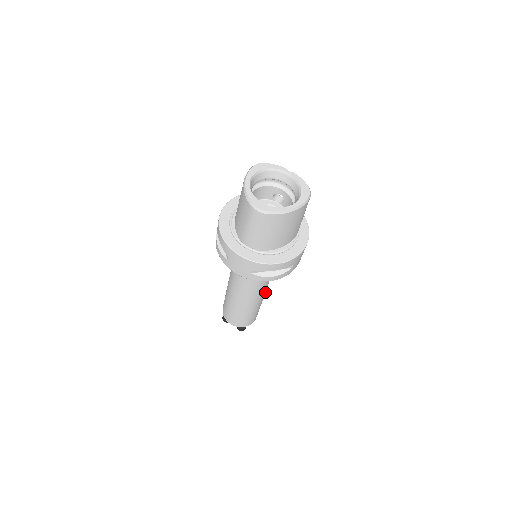
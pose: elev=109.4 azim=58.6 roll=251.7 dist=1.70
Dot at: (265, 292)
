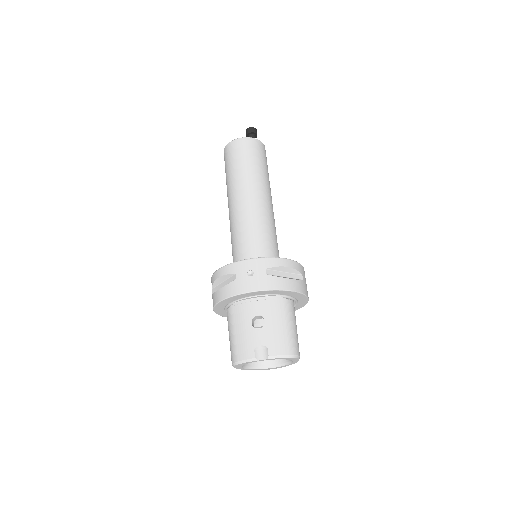
Dot at: (270, 196)
